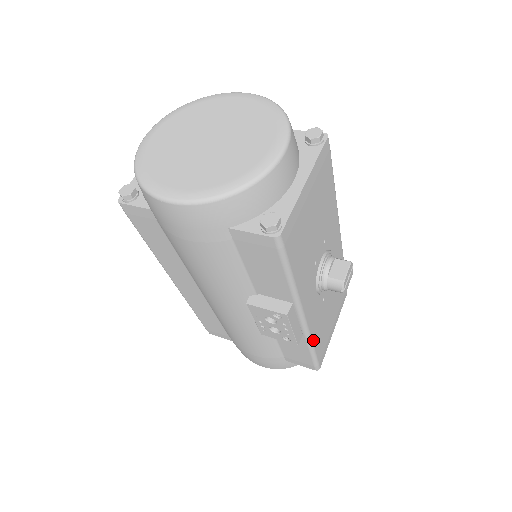
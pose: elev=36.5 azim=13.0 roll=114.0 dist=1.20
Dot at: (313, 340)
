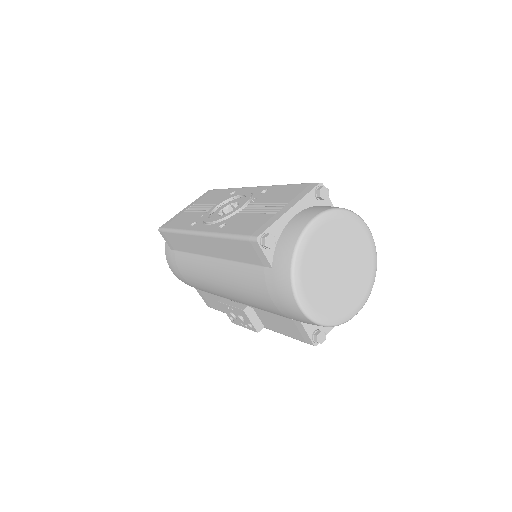
Dot at: occluded
